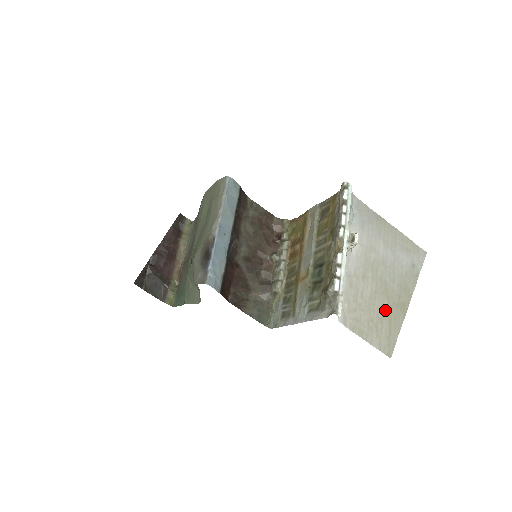
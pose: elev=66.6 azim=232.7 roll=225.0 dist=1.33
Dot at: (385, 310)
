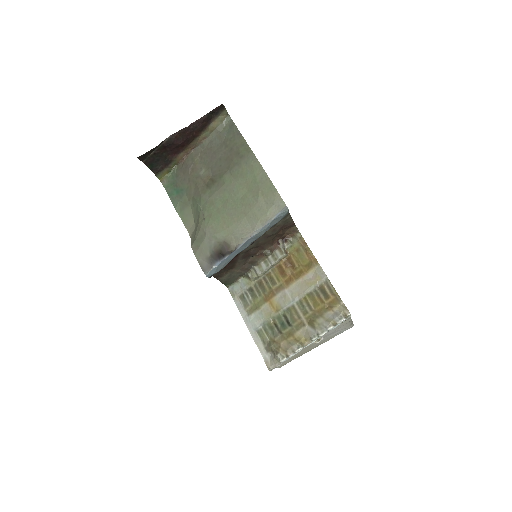
Dot at: (299, 354)
